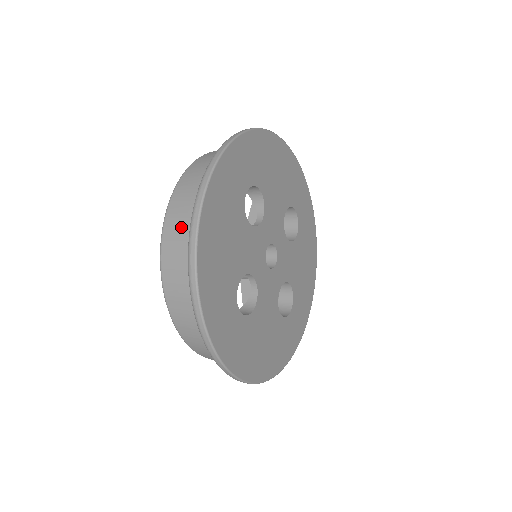
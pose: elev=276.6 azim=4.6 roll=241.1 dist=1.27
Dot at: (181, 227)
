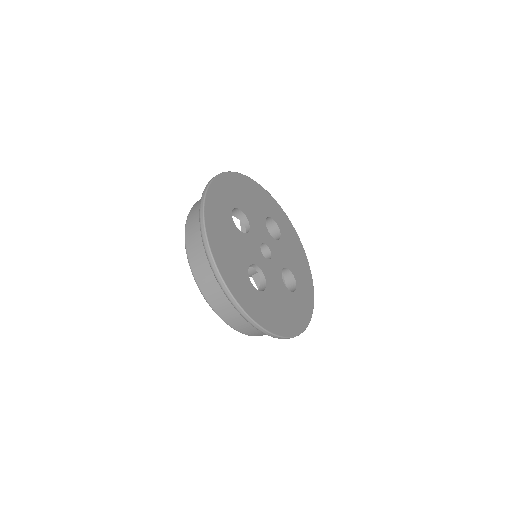
Dot at: (197, 246)
